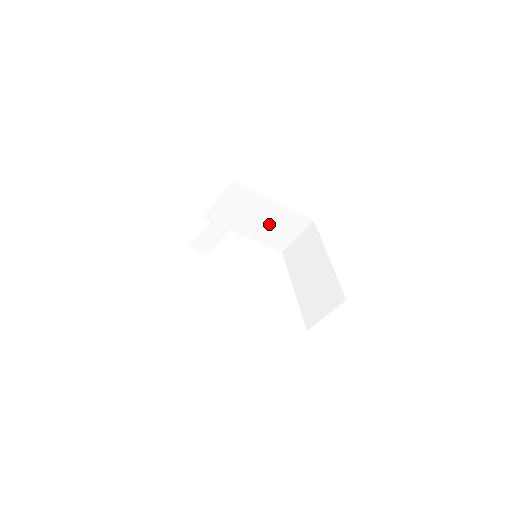
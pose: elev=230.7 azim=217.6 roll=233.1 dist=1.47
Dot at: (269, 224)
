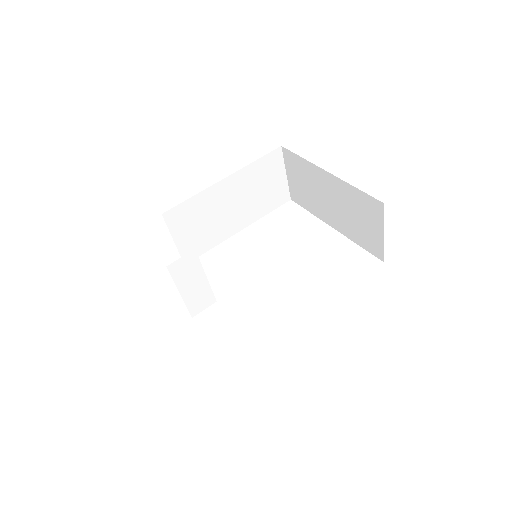
Dot at: (246, 198)
